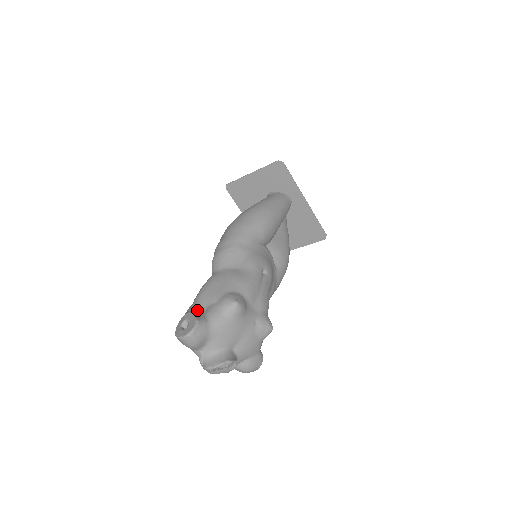
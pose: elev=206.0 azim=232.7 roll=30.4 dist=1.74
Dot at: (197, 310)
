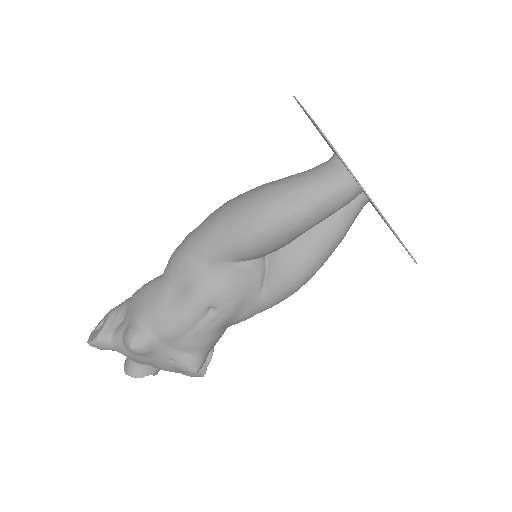
Dot at: (119, 315)
